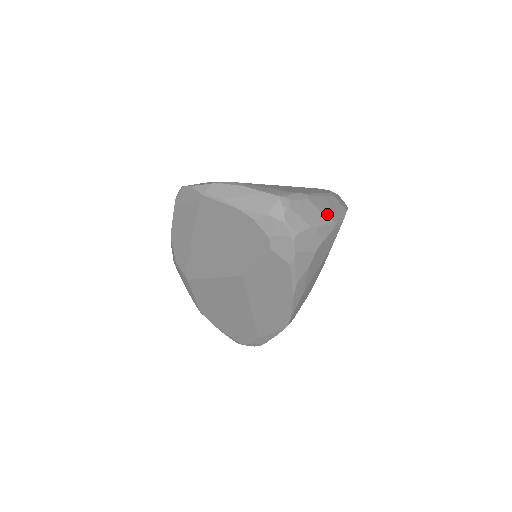
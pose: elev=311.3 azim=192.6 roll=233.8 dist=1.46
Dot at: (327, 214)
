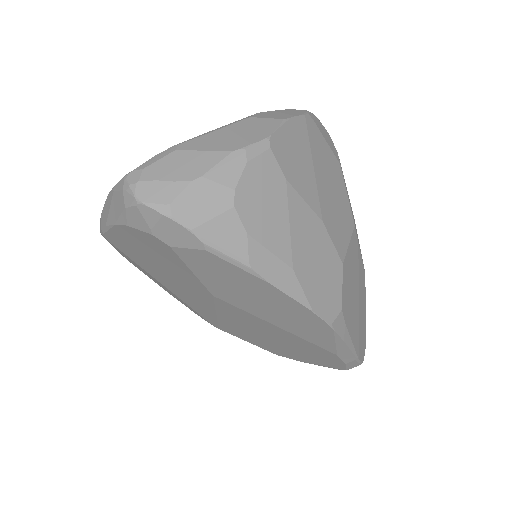
Dot at: (223, 148)
